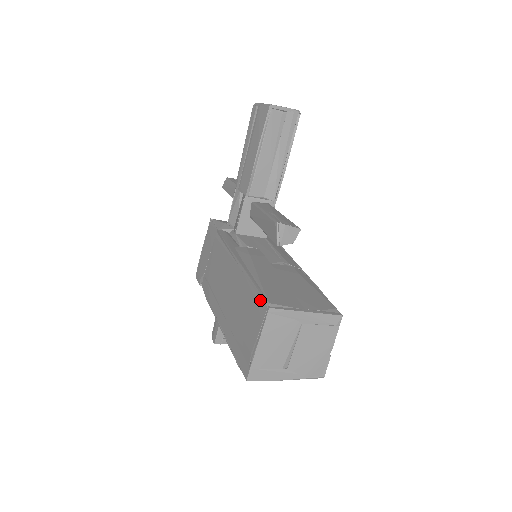
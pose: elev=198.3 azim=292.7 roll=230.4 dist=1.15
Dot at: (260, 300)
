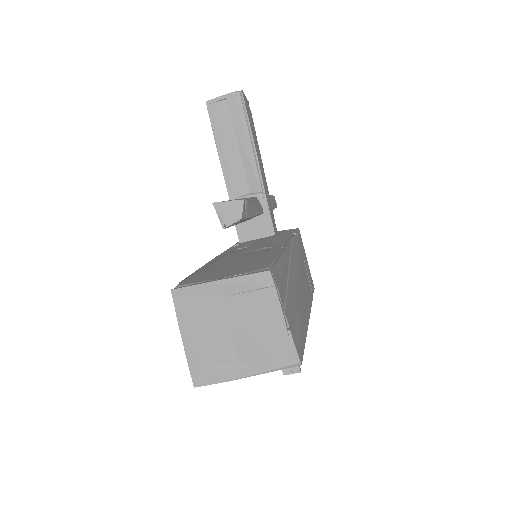
Dot at: occluded
